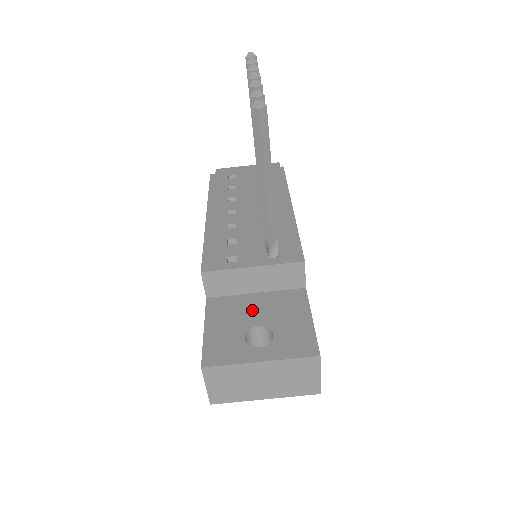
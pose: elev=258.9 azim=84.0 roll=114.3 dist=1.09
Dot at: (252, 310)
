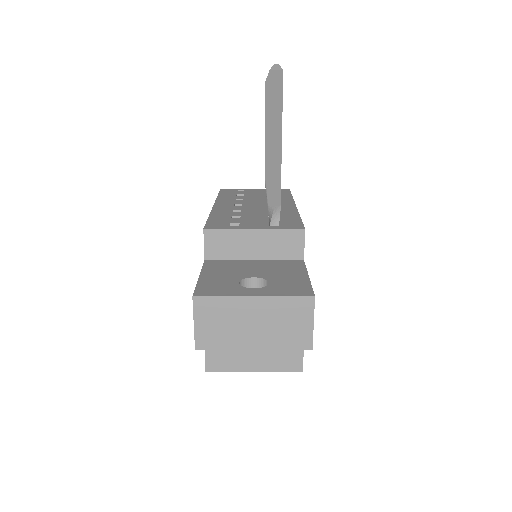
Dot at: (249, 268)
